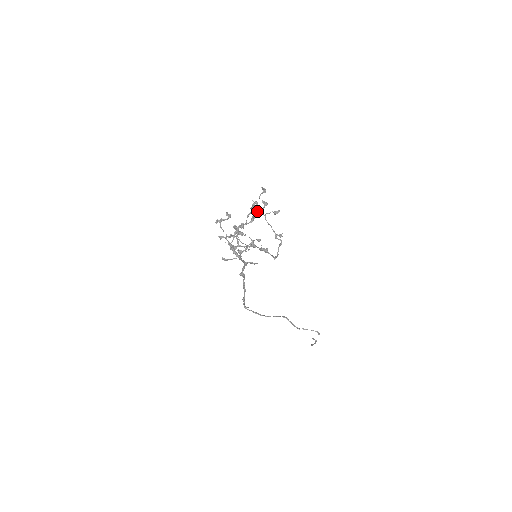
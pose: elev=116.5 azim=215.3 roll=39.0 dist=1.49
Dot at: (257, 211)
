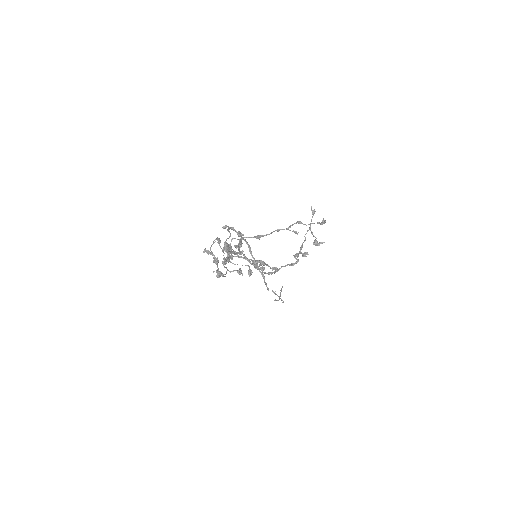
Dot at: (294, 231)
